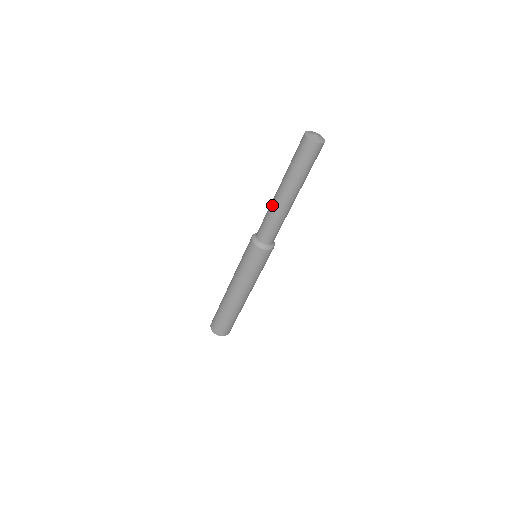
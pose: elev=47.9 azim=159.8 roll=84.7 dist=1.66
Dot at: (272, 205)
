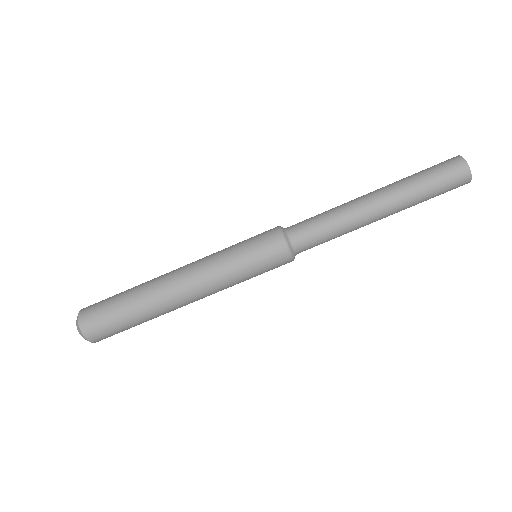
Dot at: (353, 211)
